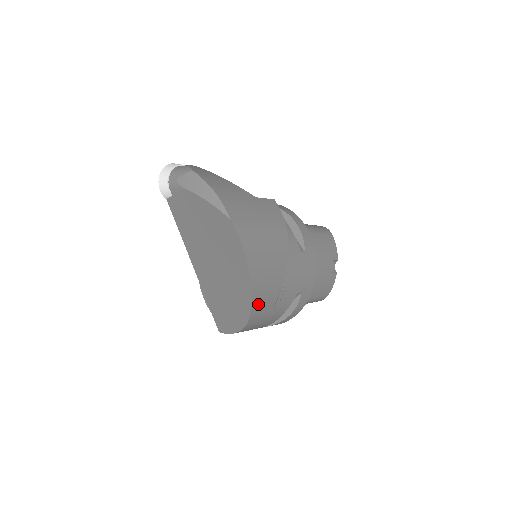
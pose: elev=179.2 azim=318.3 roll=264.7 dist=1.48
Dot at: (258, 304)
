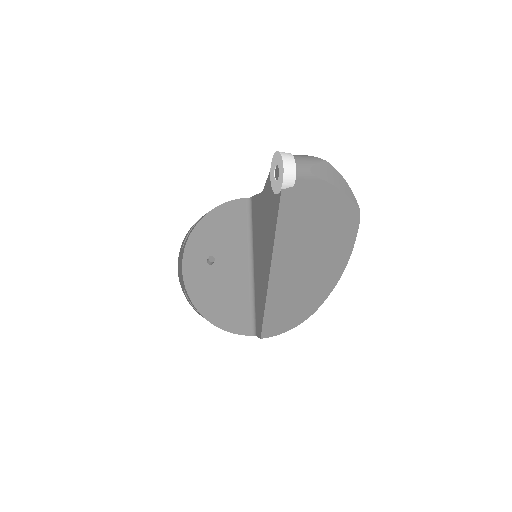
Dot at: occluded
